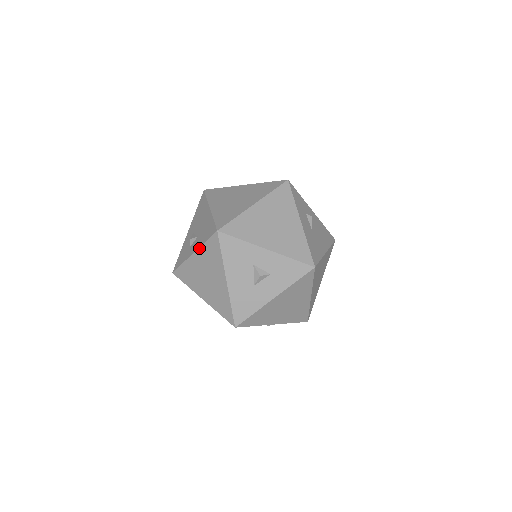
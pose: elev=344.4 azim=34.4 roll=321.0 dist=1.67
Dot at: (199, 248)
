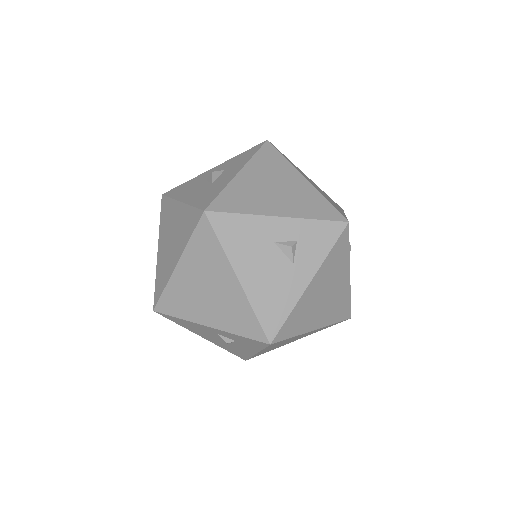
Dot at: (159, 235)
